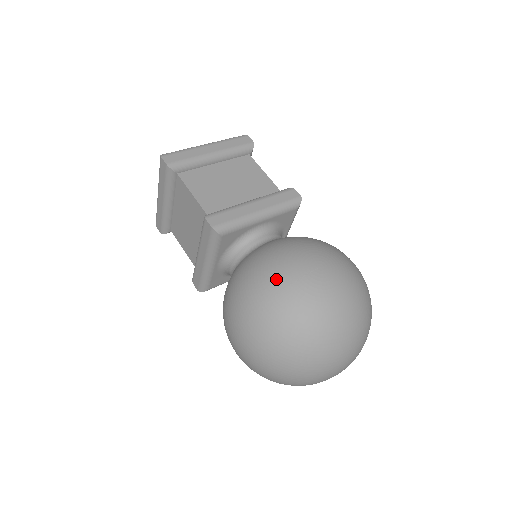
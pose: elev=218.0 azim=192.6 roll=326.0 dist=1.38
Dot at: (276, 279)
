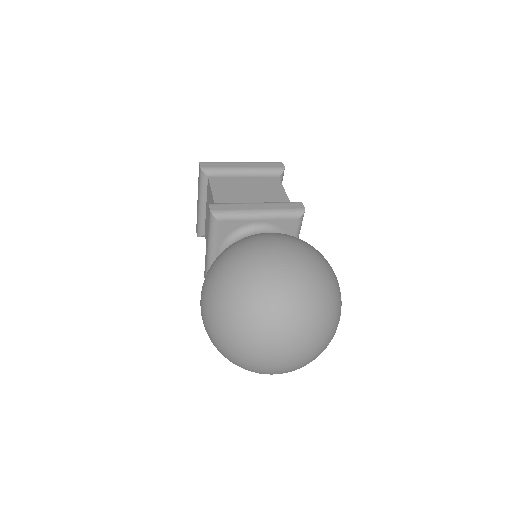
Dot at: (240, 252)
